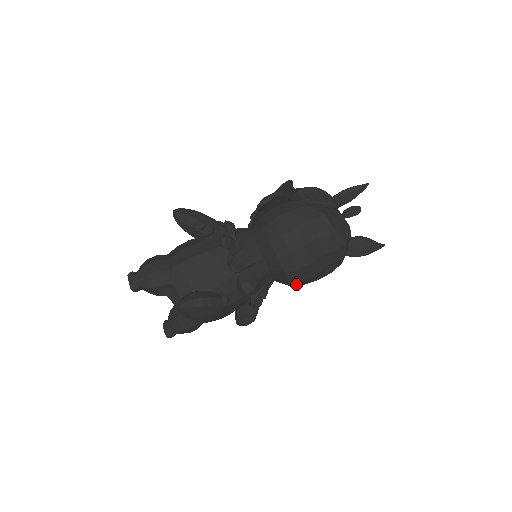
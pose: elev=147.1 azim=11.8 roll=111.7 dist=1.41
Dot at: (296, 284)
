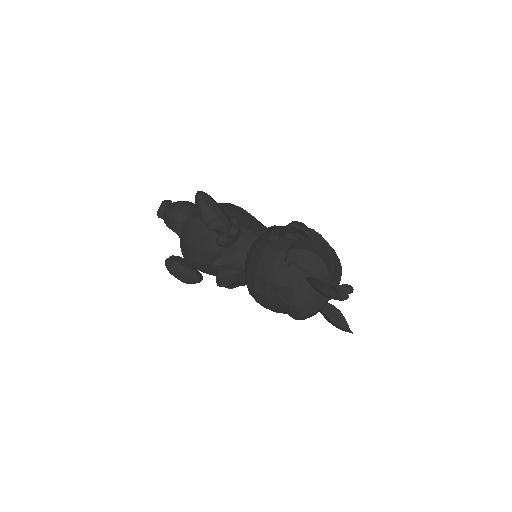
Dot at: occluded
